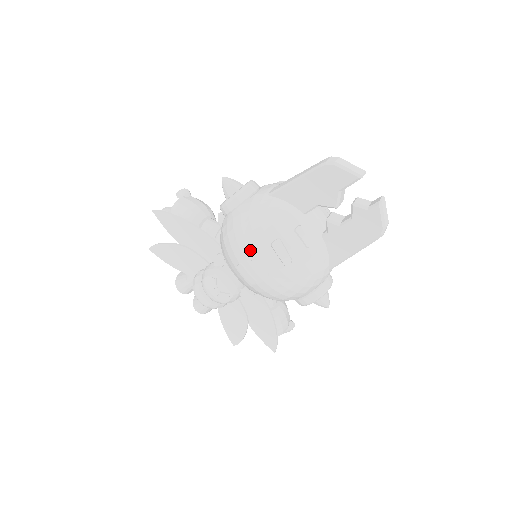
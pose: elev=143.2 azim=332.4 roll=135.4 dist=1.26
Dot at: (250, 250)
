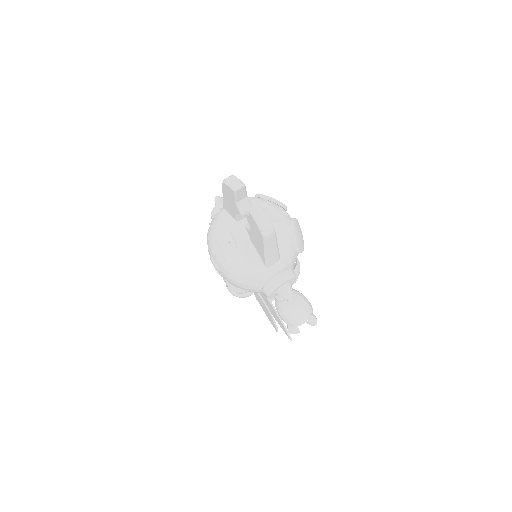
Dot at: (209, 251)
